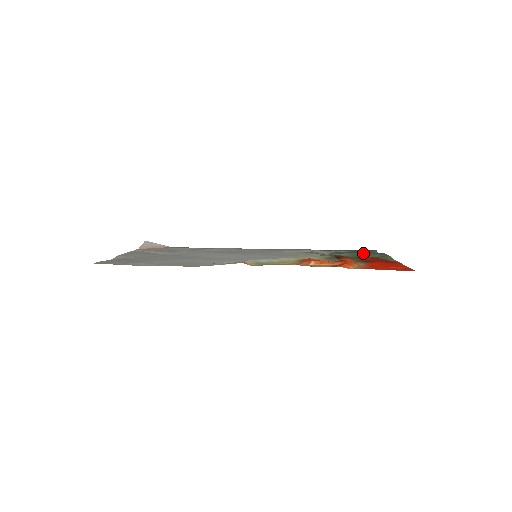
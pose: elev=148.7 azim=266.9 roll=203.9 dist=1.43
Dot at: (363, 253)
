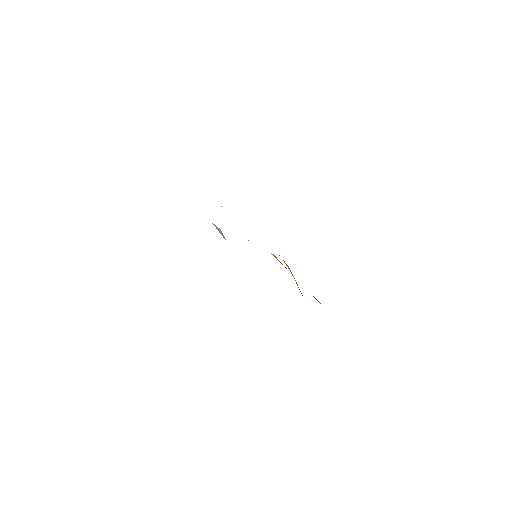
Dot at: occluded
